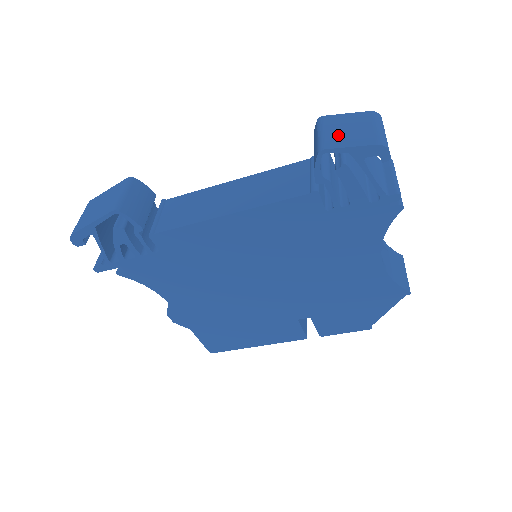
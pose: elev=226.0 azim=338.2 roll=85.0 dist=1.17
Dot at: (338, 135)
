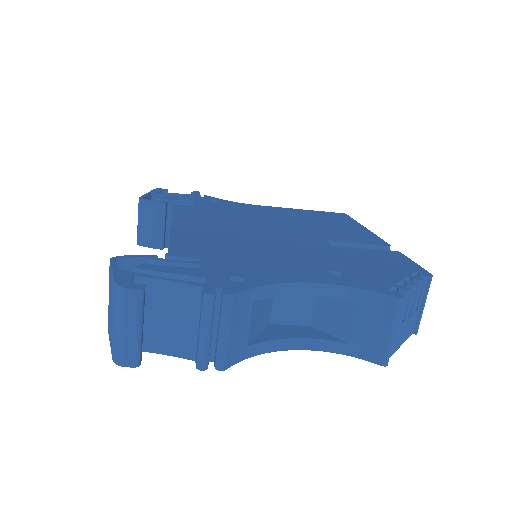
Dot at: (109, 313)
